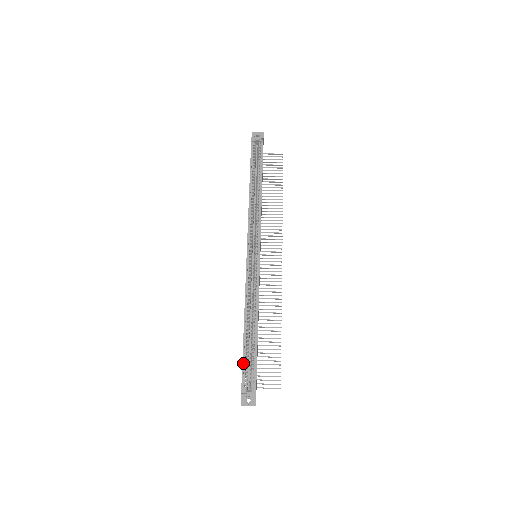
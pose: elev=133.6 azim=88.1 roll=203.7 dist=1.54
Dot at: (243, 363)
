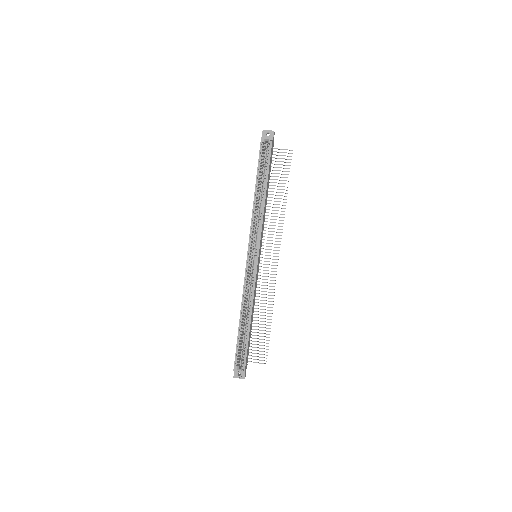
Dot at: (237, 348)
